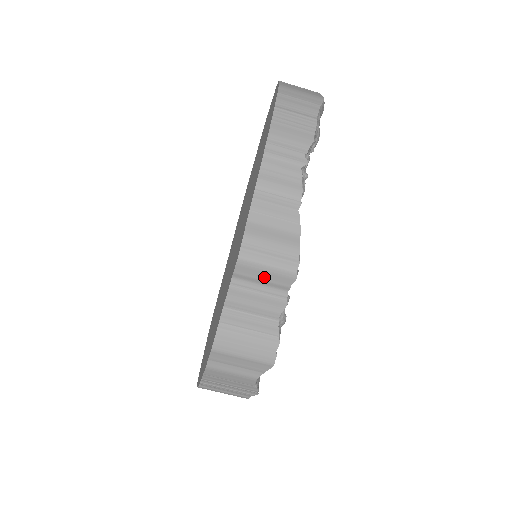
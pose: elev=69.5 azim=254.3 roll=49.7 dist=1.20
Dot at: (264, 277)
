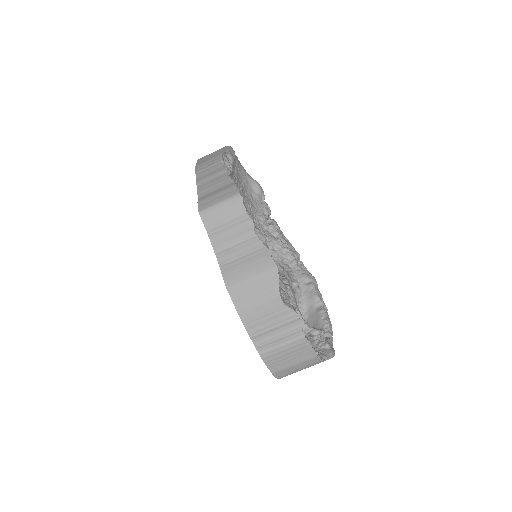
Dot at: (223, 213)
